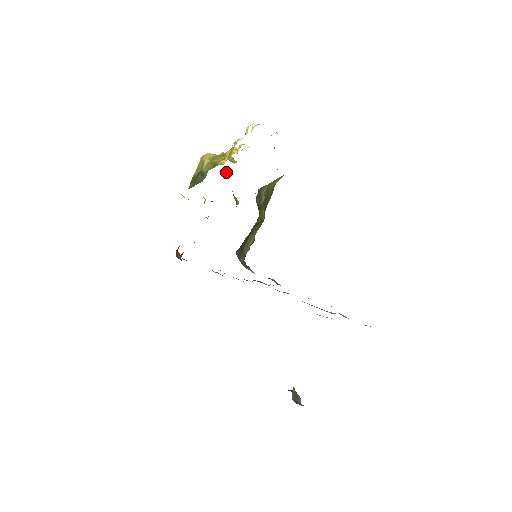
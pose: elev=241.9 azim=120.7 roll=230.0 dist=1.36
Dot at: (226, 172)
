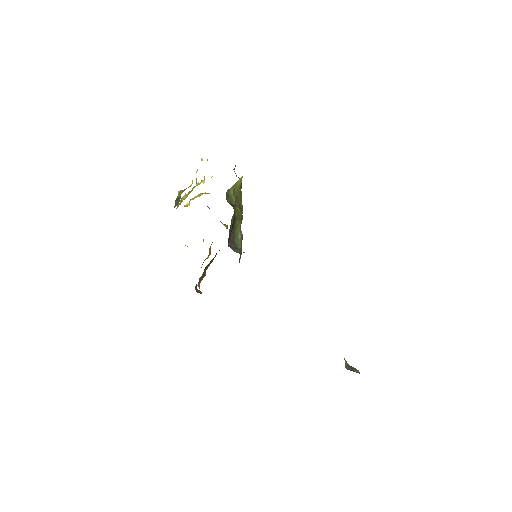
Dot at: occluded
